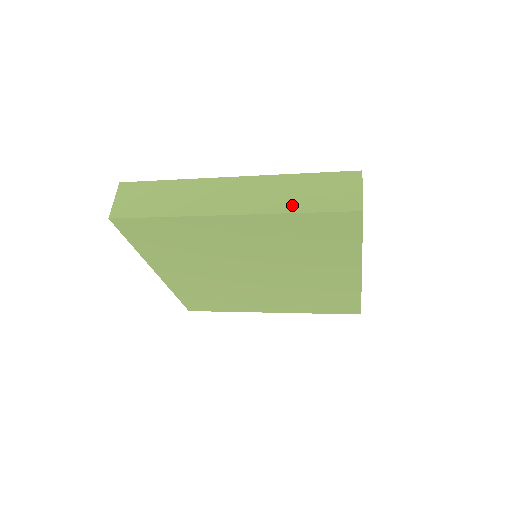
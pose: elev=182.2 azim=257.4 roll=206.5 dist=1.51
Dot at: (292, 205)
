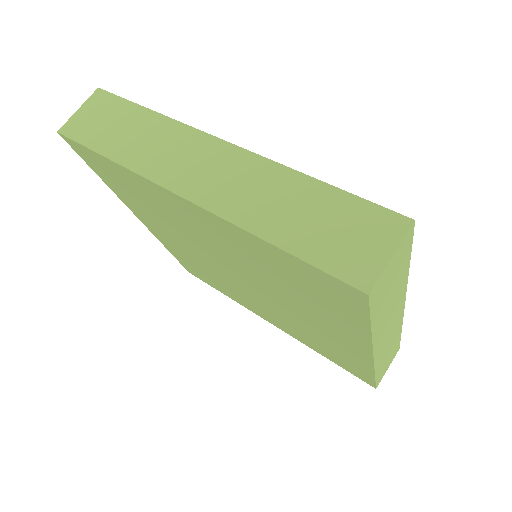
Dot at: (270, 226)
